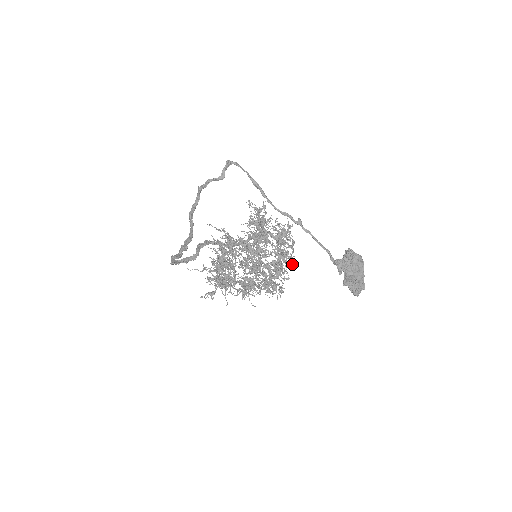
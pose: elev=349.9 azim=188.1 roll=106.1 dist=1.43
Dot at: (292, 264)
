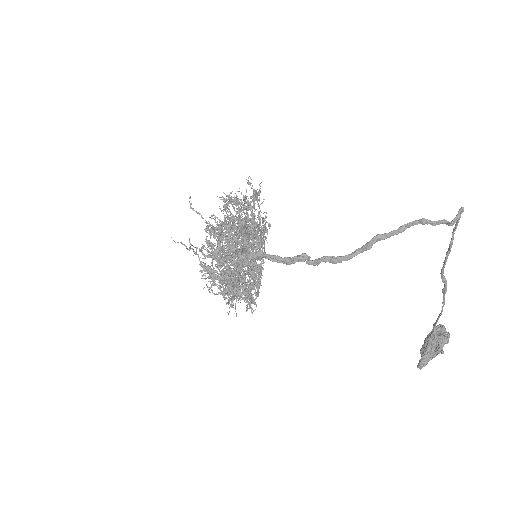
Dot at: occluded
